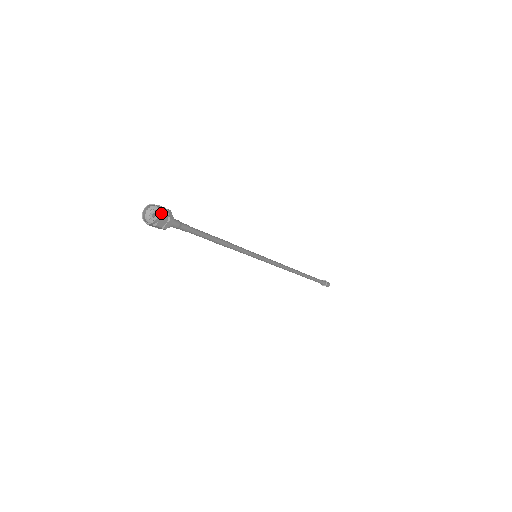
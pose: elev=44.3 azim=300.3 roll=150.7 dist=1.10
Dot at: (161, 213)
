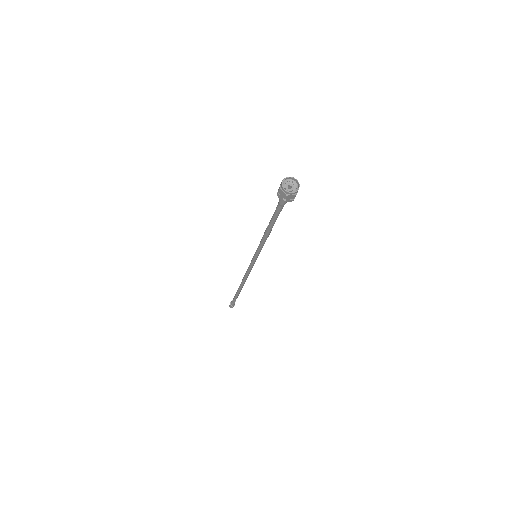
Dot at: occluded
